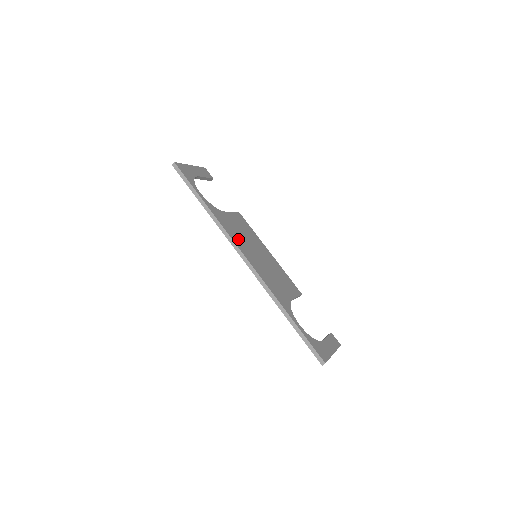
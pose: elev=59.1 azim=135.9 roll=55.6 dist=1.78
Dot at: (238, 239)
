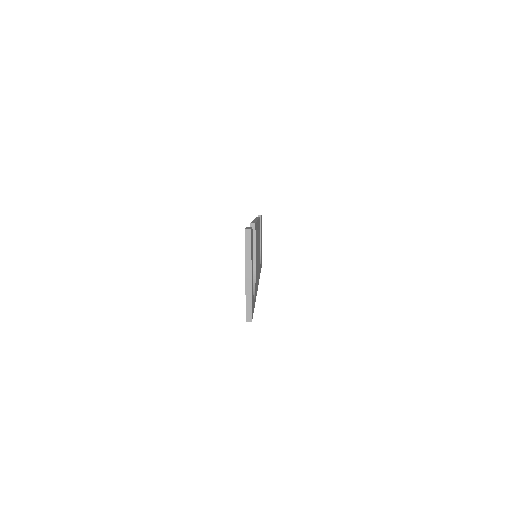
Dot at: (257, 277)
